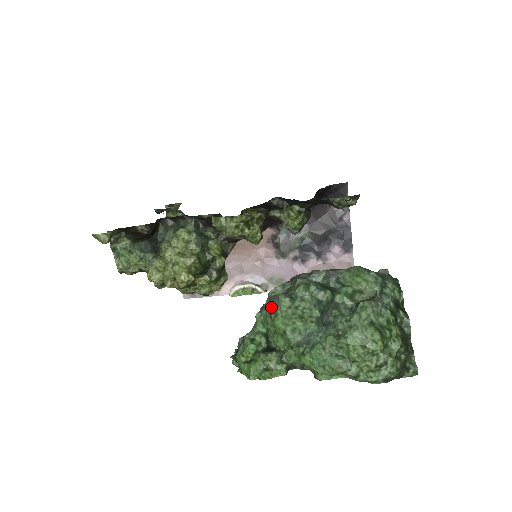
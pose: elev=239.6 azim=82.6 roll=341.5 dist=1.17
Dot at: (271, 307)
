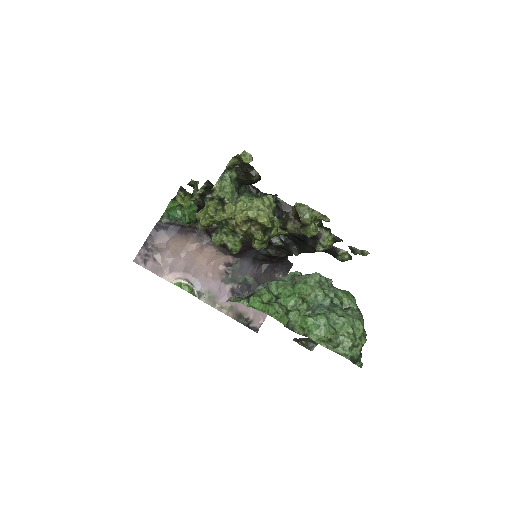
Dot at: (300, 277)
